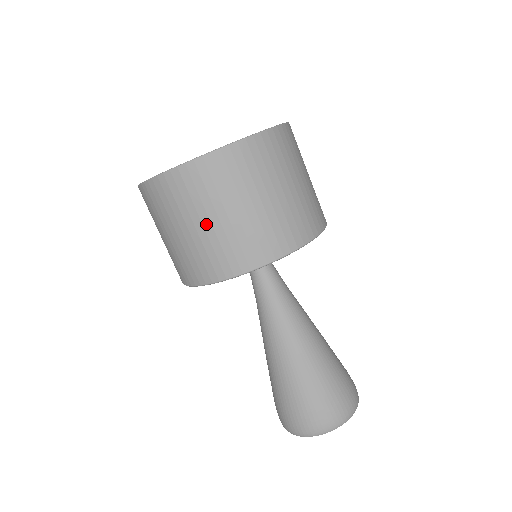
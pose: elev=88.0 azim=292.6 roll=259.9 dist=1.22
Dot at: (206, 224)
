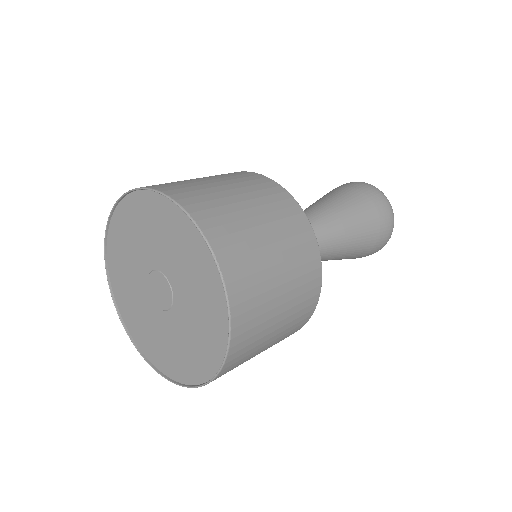
Dot at: (267, 346)
